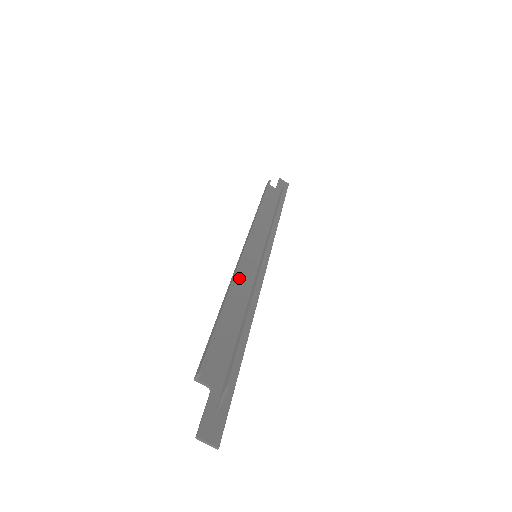
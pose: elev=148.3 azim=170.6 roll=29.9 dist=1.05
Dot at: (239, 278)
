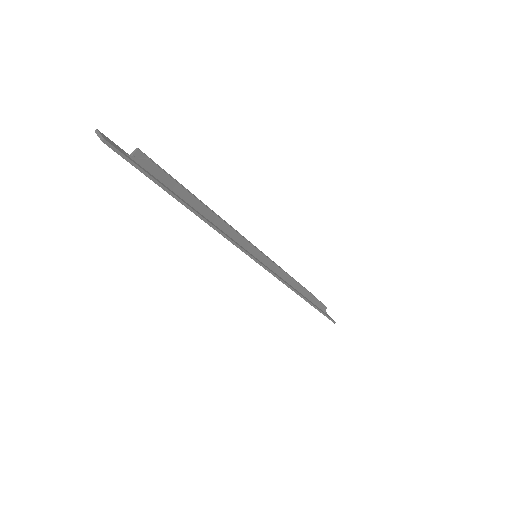
Dot at: occluded
